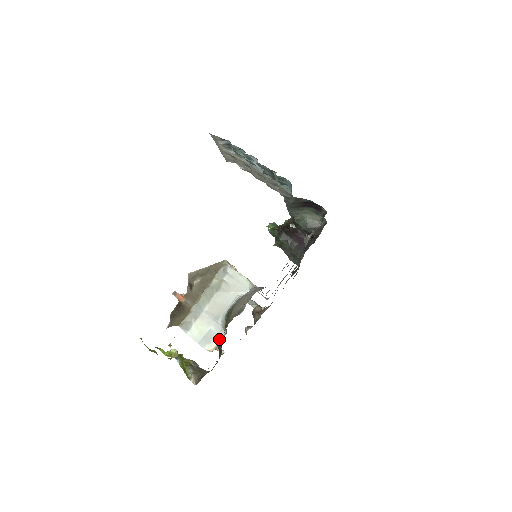
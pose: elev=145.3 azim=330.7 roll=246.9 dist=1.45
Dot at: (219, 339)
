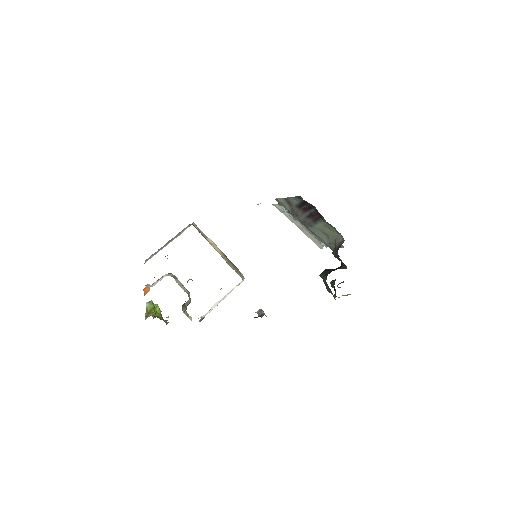
Dot at: occluded
